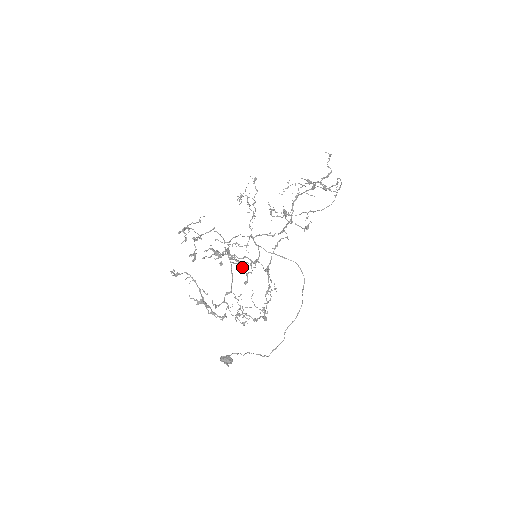
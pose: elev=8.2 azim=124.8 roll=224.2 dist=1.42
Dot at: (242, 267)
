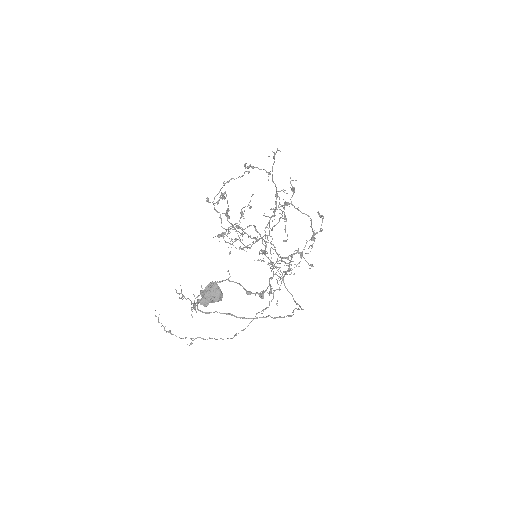
Dot at: (262, 240)
